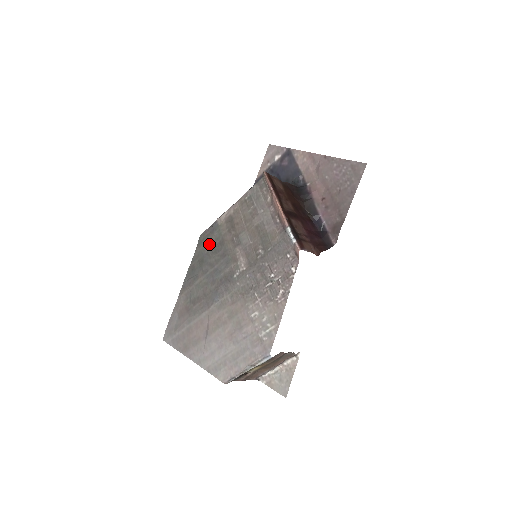
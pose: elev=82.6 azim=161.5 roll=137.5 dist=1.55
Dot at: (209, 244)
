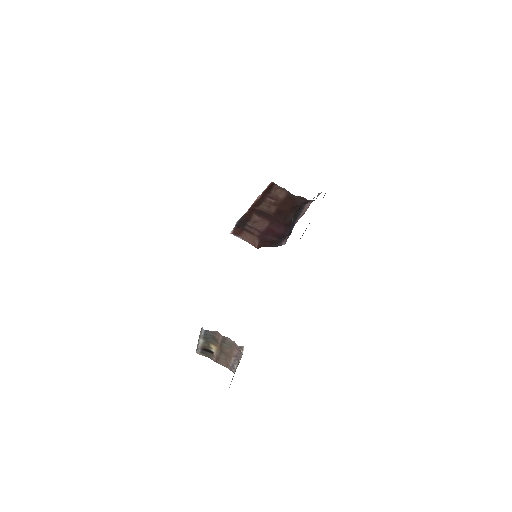
Dot at: occluded
